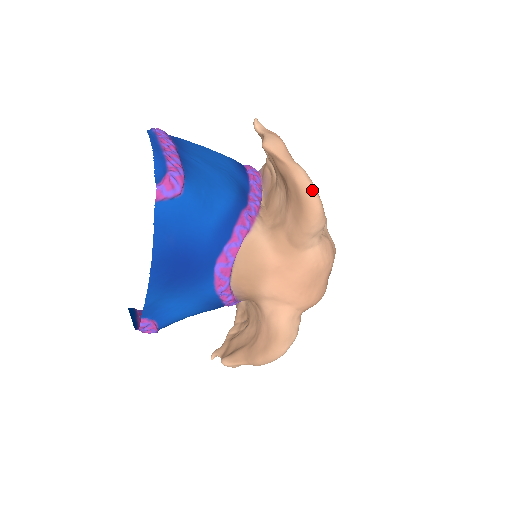
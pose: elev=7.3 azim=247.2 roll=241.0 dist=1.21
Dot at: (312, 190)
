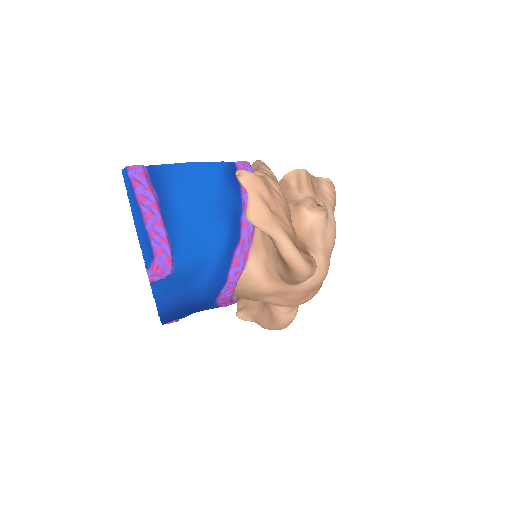
Dot at: (299, 263)
